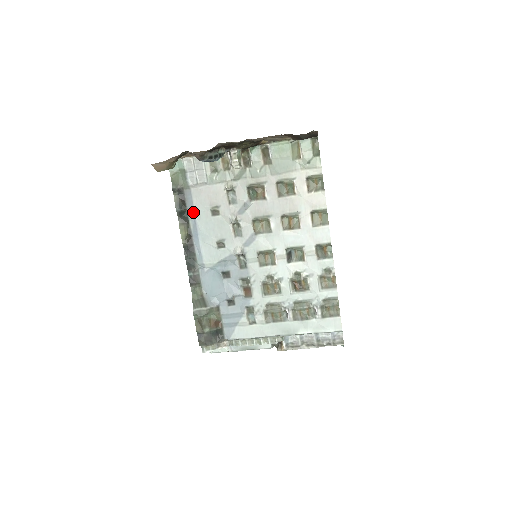
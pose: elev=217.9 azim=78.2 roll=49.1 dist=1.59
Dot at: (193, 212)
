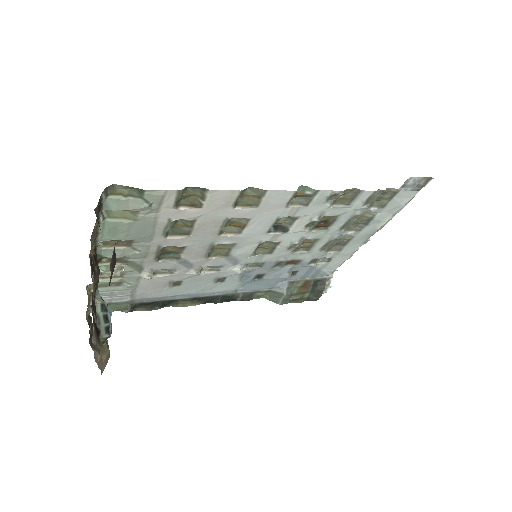
Dot at: (166, 297)
